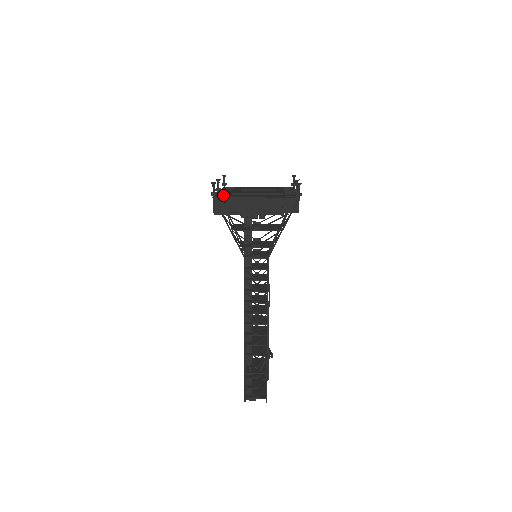
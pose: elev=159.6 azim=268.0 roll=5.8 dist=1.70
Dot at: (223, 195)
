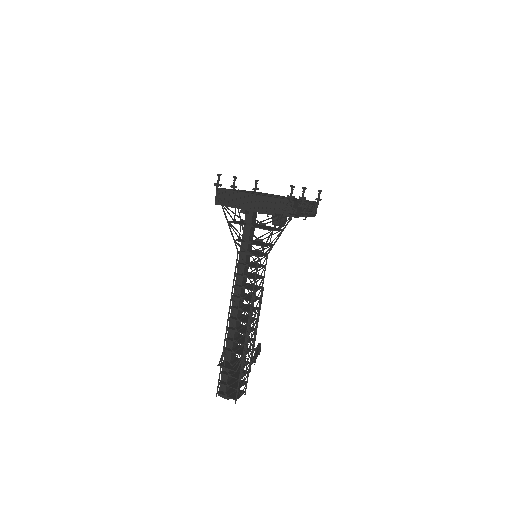
Dot at: (229, 189)
